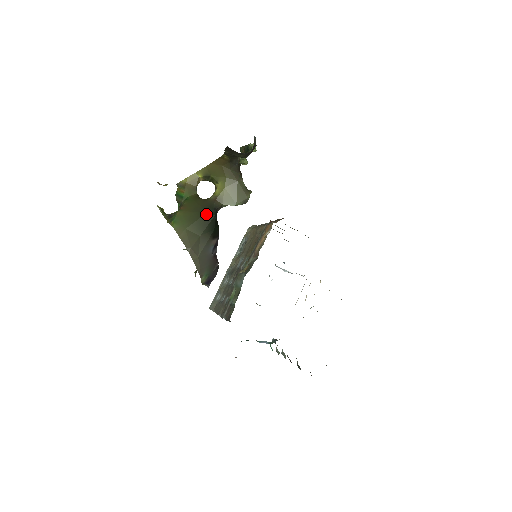
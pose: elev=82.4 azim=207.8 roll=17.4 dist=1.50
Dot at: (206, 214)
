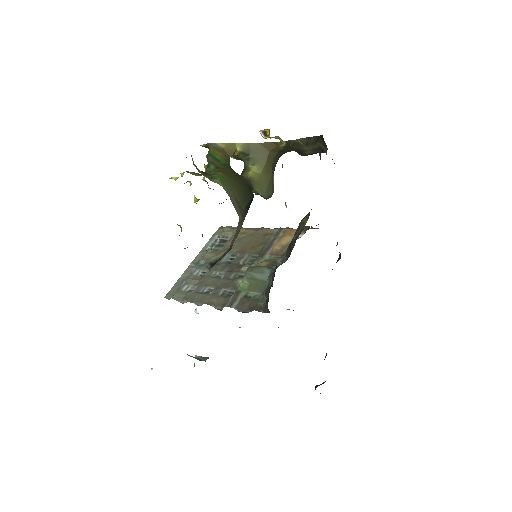
Dot at: (248, 190)
